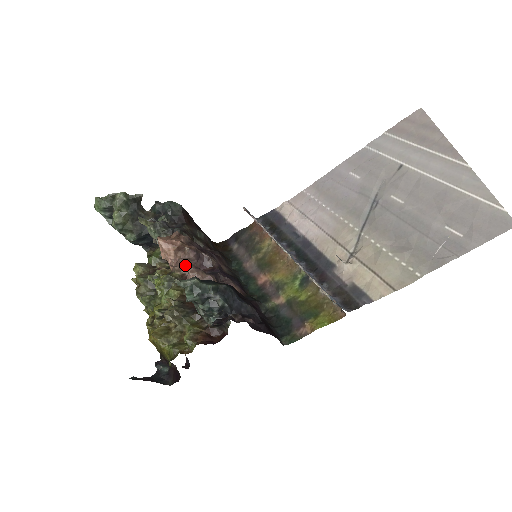
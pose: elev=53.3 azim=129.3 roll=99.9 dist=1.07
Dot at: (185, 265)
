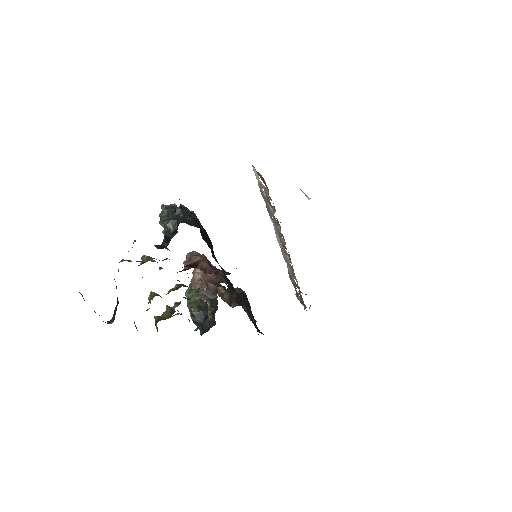
Dot at: (202, 281)
